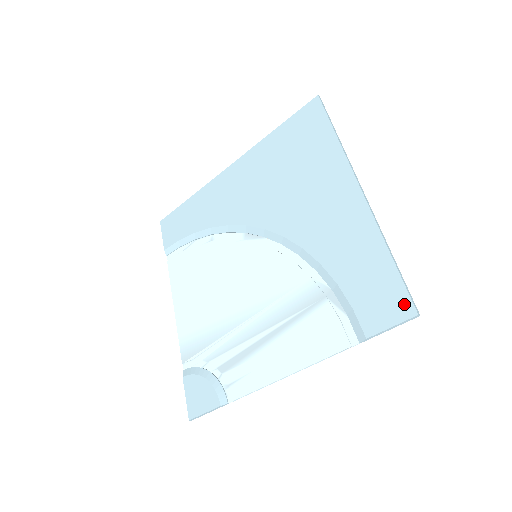
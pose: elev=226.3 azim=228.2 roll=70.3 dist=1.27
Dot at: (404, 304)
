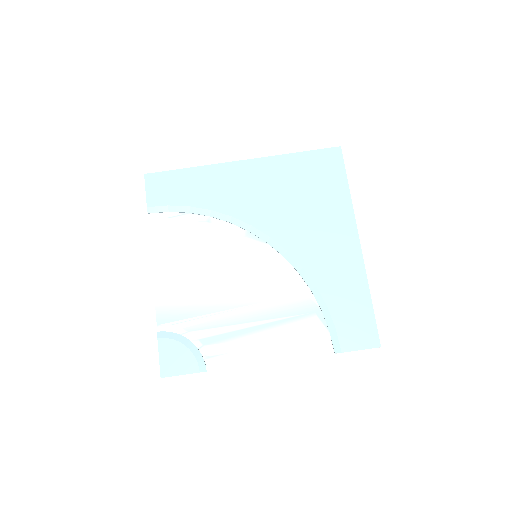
Dot at: (373, 337)
